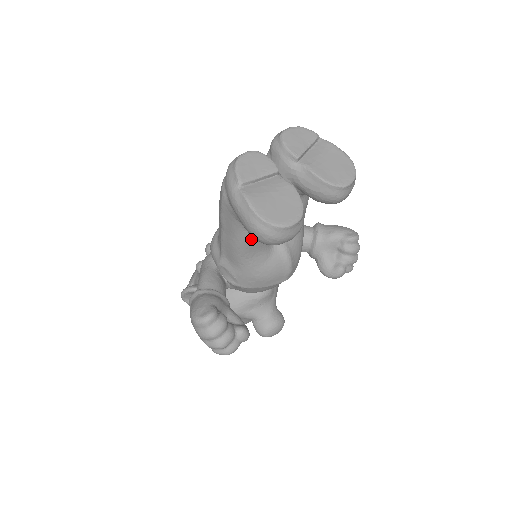
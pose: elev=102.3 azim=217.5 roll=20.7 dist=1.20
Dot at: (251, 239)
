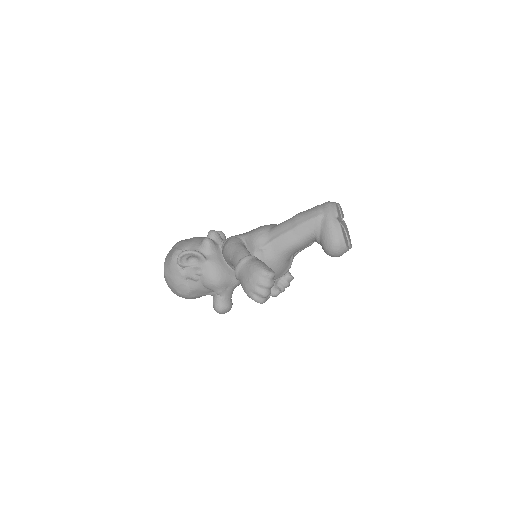
Dot at: (303, 245)
